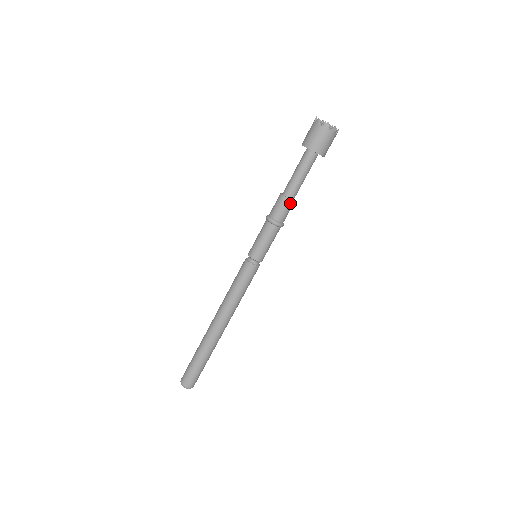
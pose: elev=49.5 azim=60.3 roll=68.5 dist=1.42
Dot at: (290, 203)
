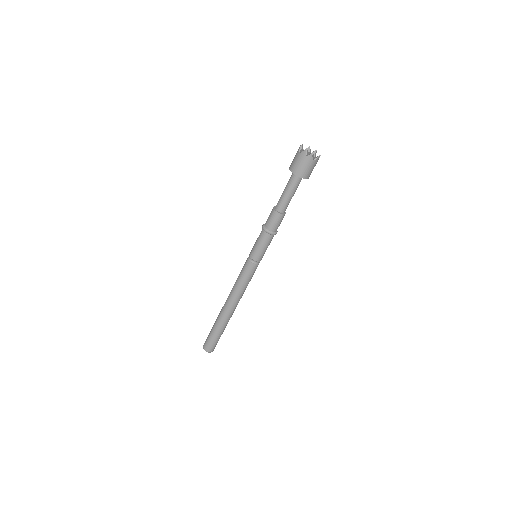
Dot at: (278, 216)
